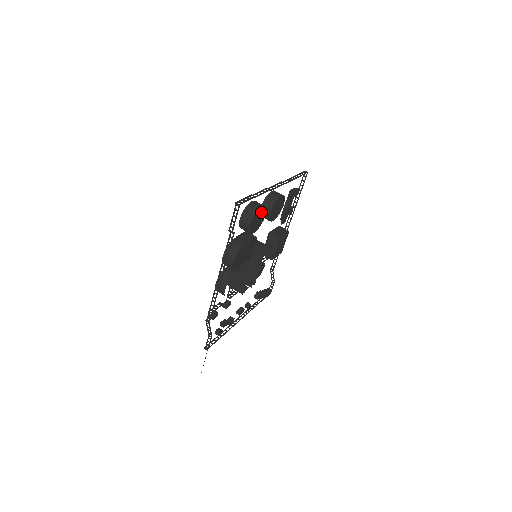
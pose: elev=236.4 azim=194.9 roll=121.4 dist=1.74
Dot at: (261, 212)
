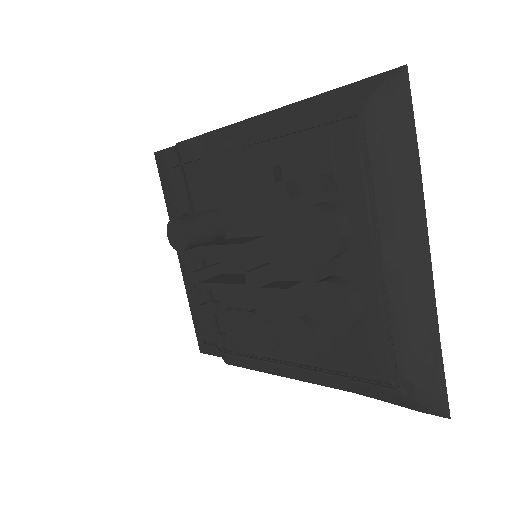
Dot at: occluded
